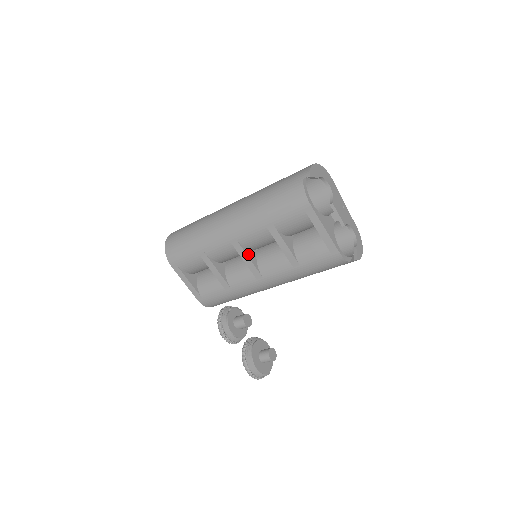
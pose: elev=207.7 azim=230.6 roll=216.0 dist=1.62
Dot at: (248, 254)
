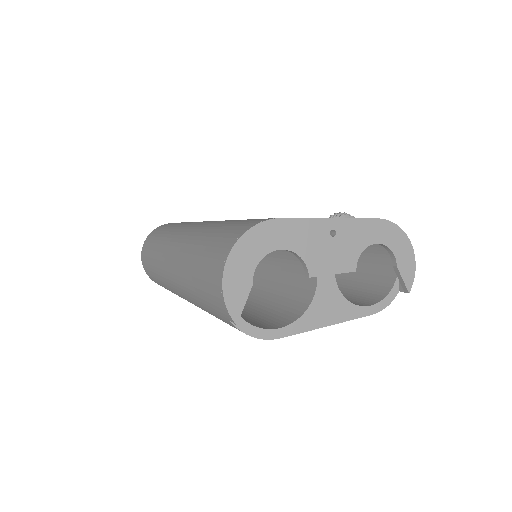
Dot at: occluded
